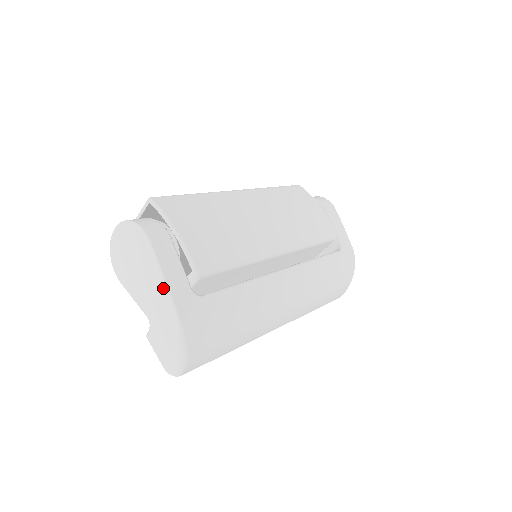
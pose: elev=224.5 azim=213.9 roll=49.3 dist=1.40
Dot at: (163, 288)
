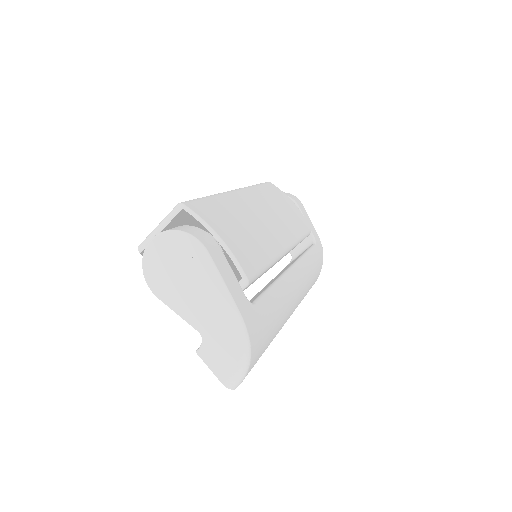
Dot at: (226, 300)
